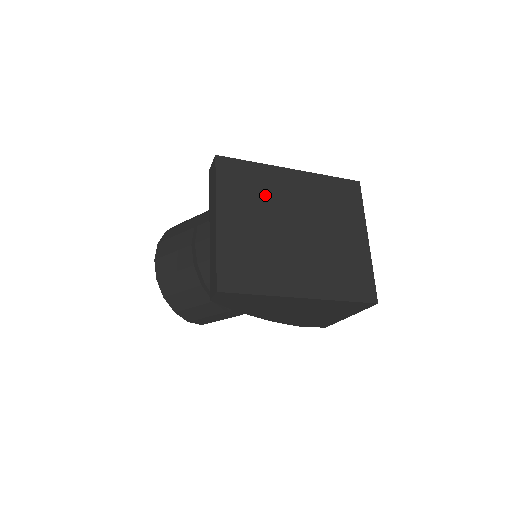
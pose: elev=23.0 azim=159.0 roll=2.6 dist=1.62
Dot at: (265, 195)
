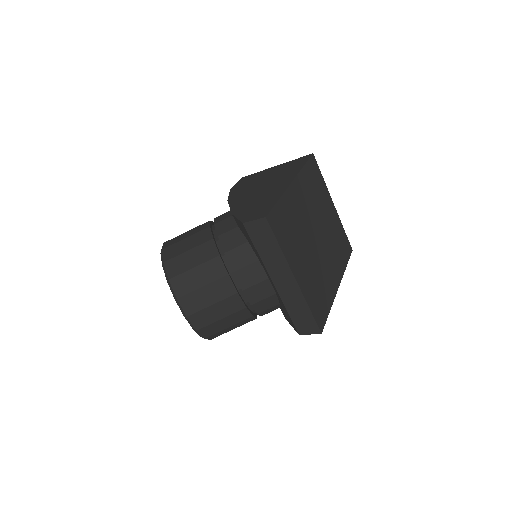
Dot at: (297, 225)
